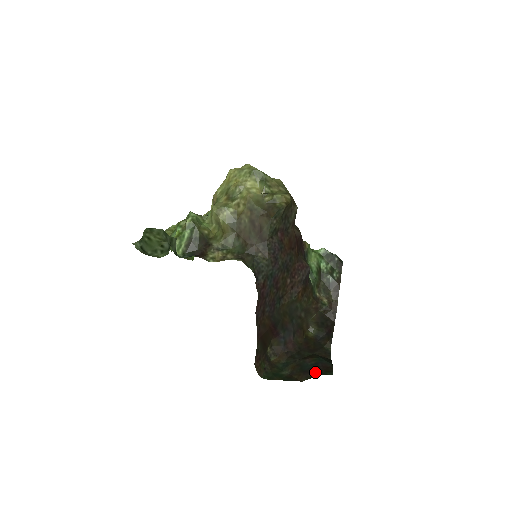
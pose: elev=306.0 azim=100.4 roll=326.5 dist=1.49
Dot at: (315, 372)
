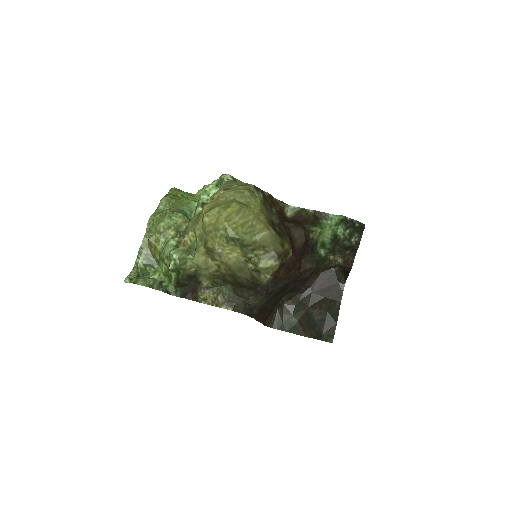
Dot at: (318, 333)
